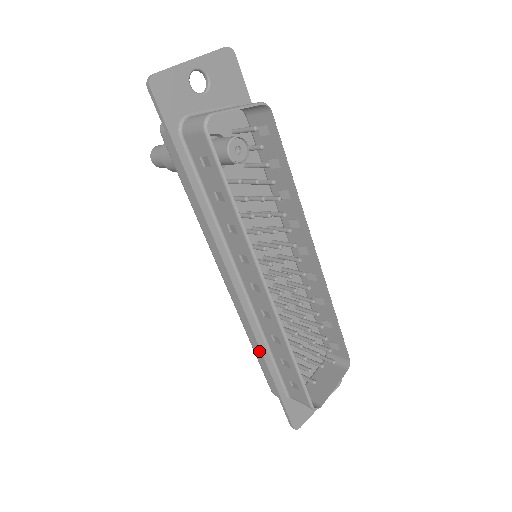
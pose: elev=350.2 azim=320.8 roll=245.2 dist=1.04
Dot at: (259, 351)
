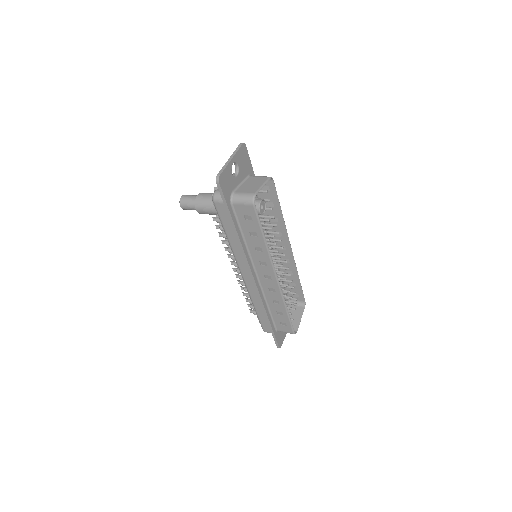
Dot at: (264, 310)
